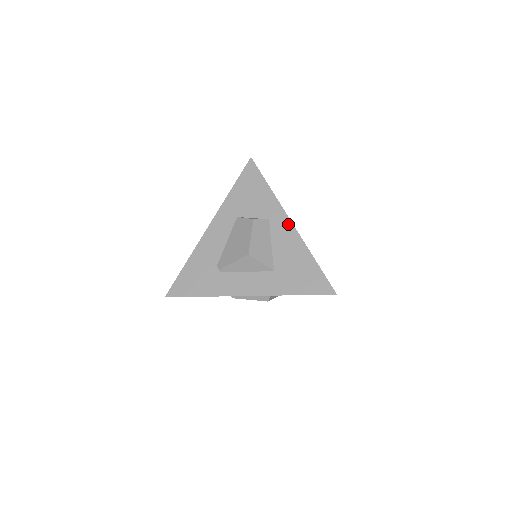
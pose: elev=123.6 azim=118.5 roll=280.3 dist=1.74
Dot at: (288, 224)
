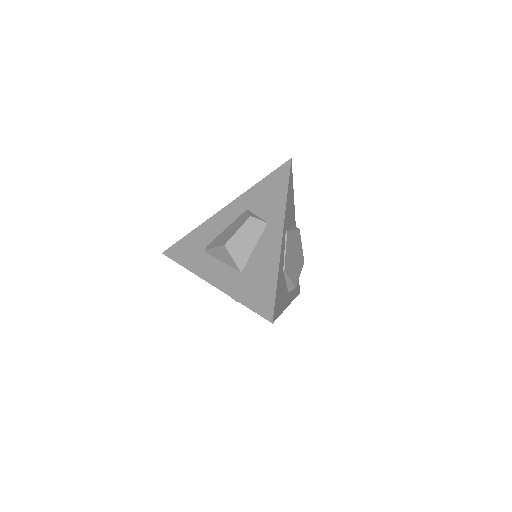
Dot at: (279, 235)
